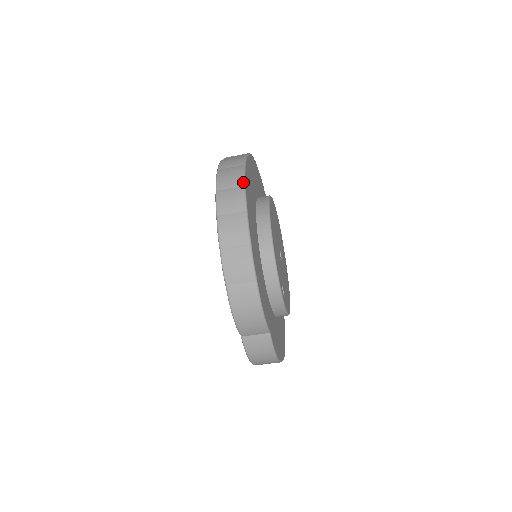
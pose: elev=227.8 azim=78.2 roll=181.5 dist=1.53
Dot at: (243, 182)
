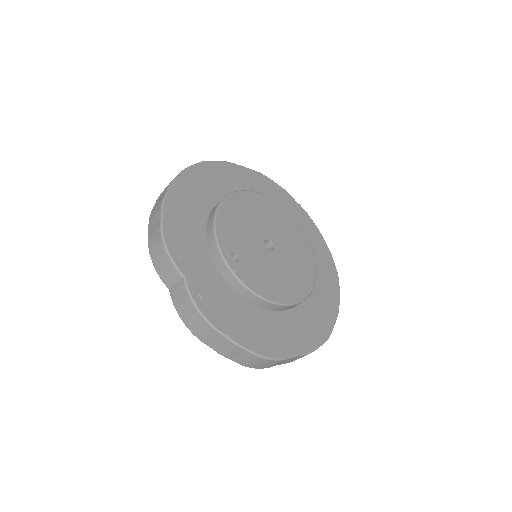
Dot at: (195, 164)
